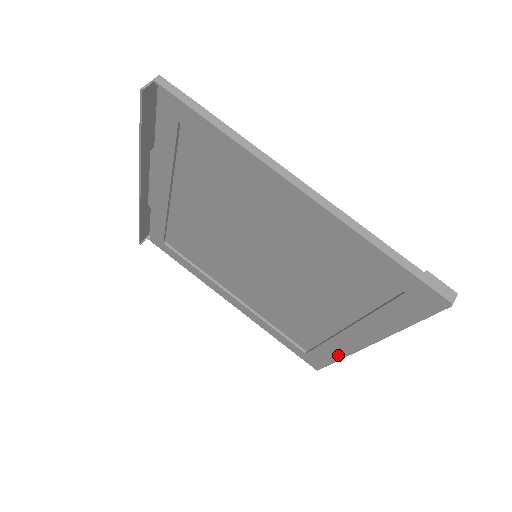
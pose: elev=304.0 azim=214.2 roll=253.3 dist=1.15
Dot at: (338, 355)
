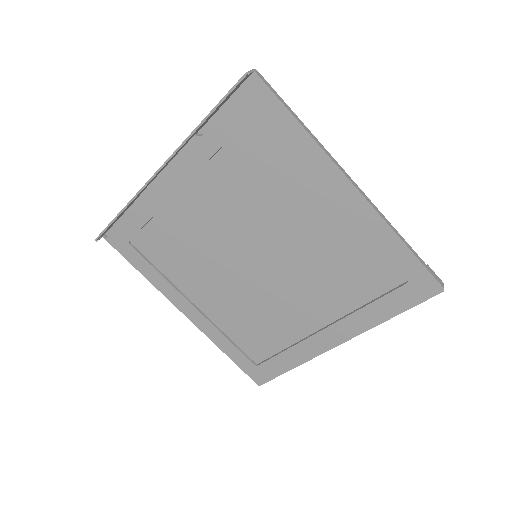
Dot at: (299, 361)
